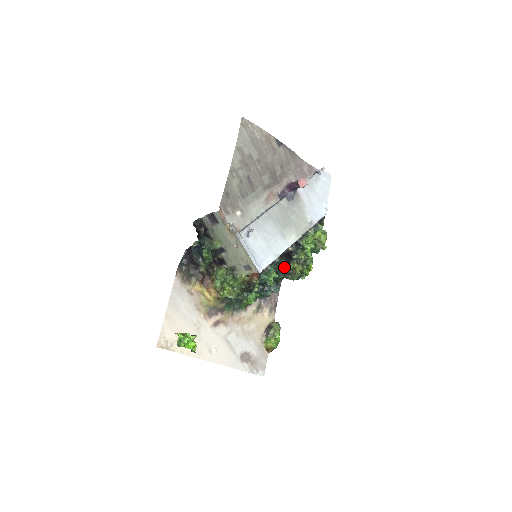
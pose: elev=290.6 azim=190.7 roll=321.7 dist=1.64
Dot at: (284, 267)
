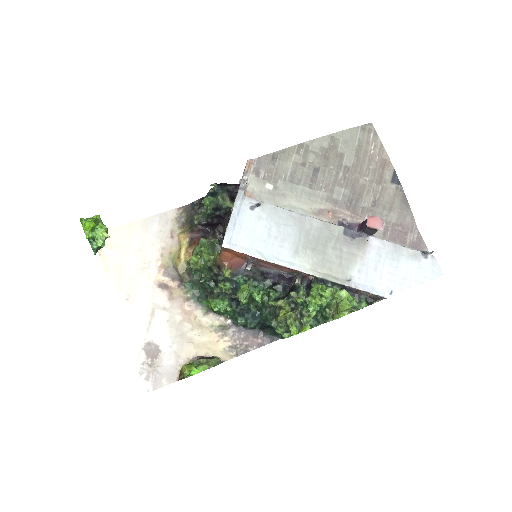
Dot at: (274, 298)
